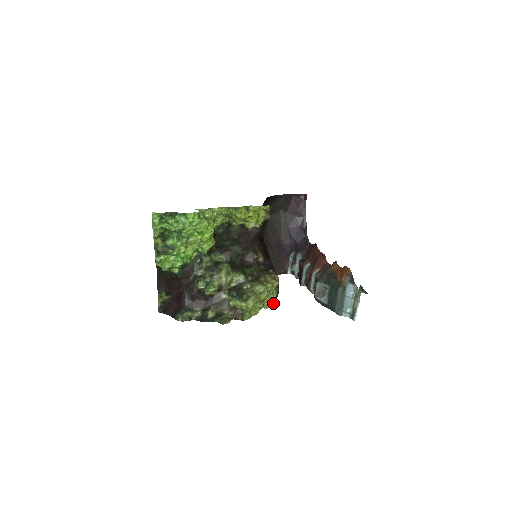
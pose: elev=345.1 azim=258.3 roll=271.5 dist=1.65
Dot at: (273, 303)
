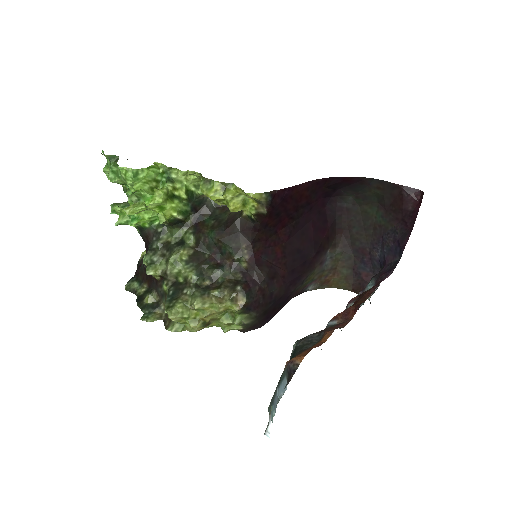
Dot at: (239, 329)
